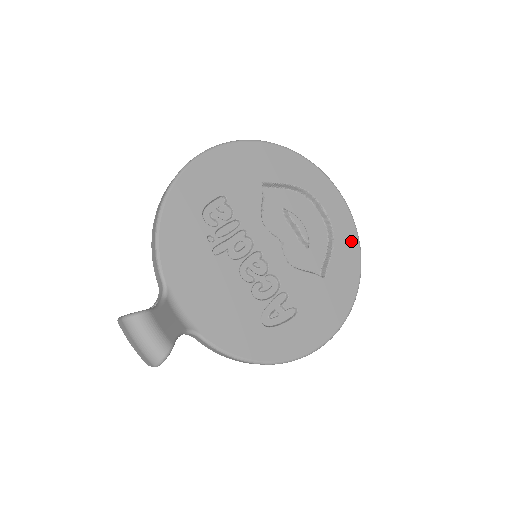
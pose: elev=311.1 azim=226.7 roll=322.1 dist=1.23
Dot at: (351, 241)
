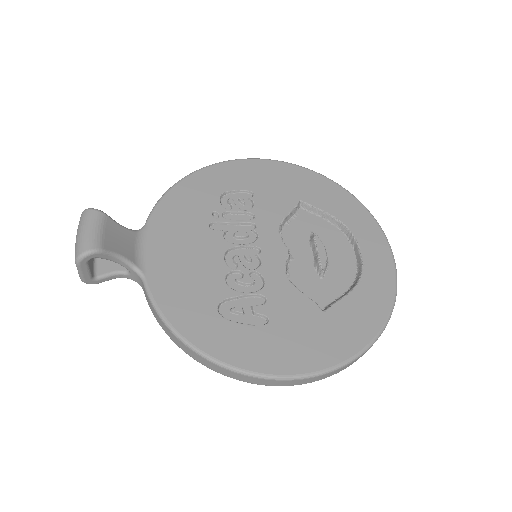
Dot at: (382, 296)
